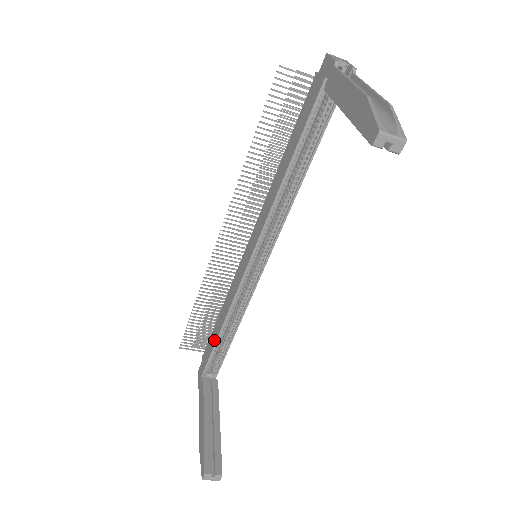
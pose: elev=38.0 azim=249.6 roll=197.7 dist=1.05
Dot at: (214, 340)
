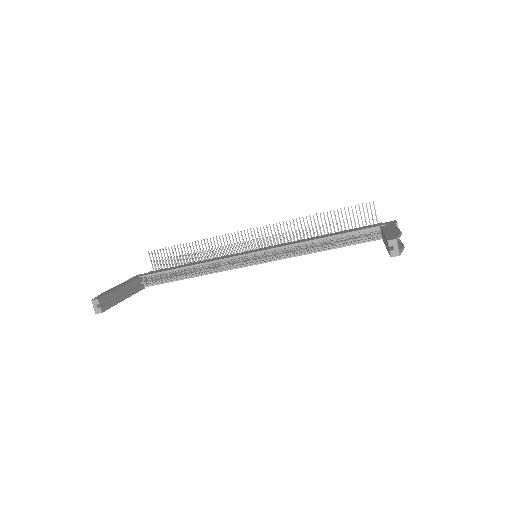
Dot at: (175, 268)
